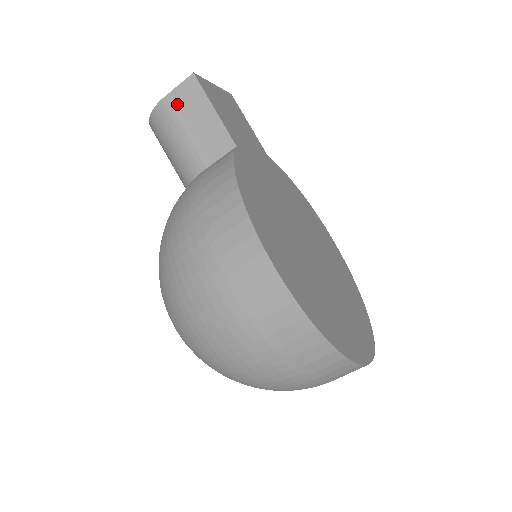
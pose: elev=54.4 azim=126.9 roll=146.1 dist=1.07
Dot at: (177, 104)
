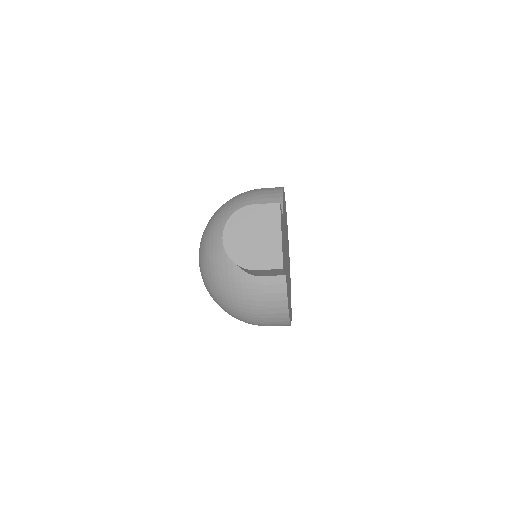
Dot at: (262, 271)
